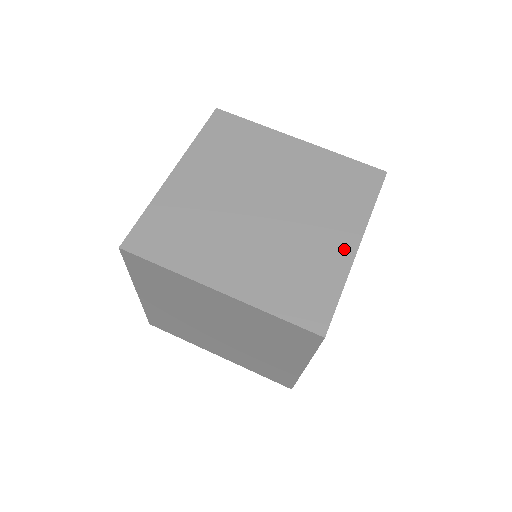
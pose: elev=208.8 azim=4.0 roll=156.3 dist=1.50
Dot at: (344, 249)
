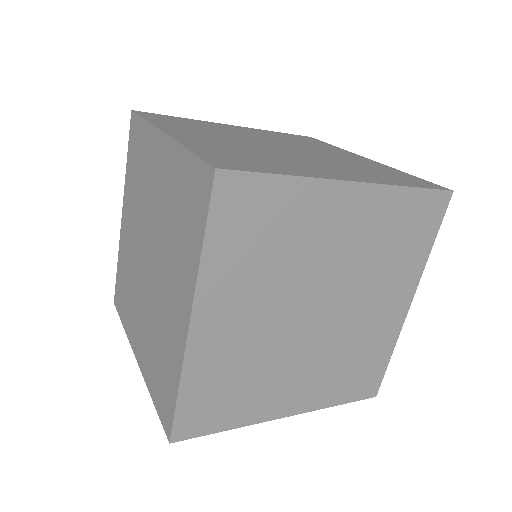
Dot at: (332, 175)
